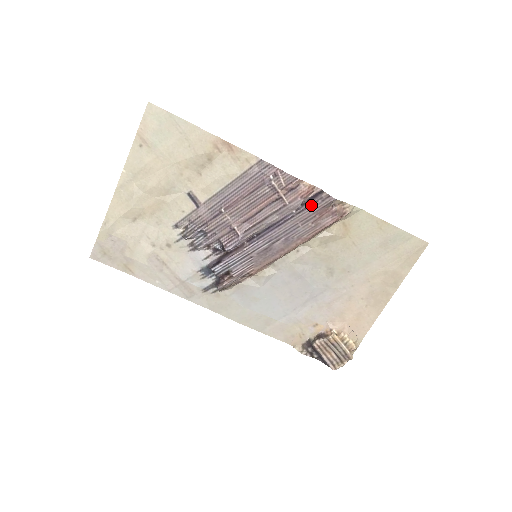
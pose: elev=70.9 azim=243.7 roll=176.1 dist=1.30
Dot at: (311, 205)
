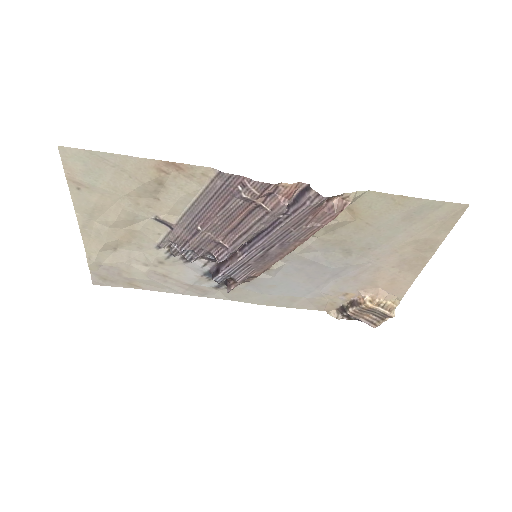
Dot at: (299, 208)
